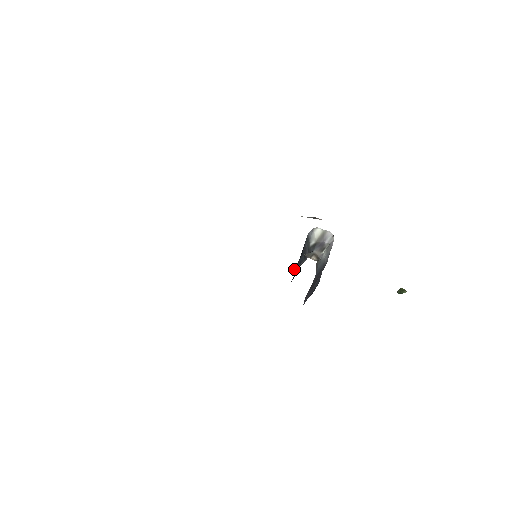
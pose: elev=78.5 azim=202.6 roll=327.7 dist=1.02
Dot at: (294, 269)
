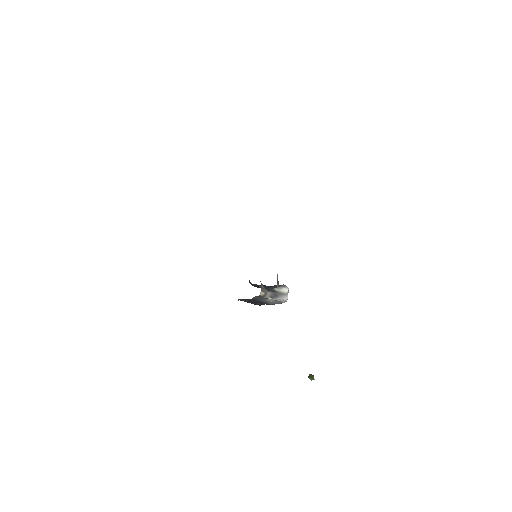
Dot at: (259, 285)
